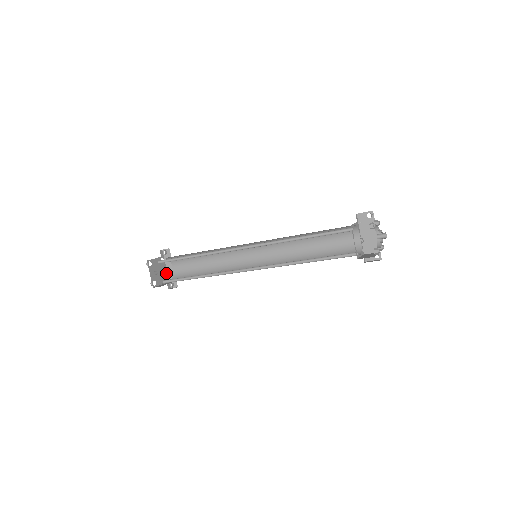
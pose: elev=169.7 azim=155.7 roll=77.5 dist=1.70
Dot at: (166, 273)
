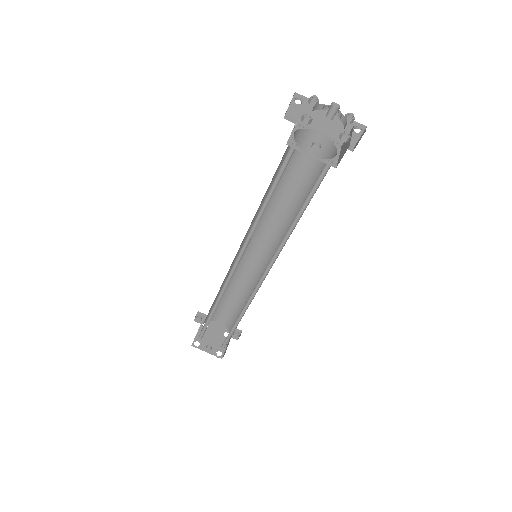
Dot at: (221, 330)
